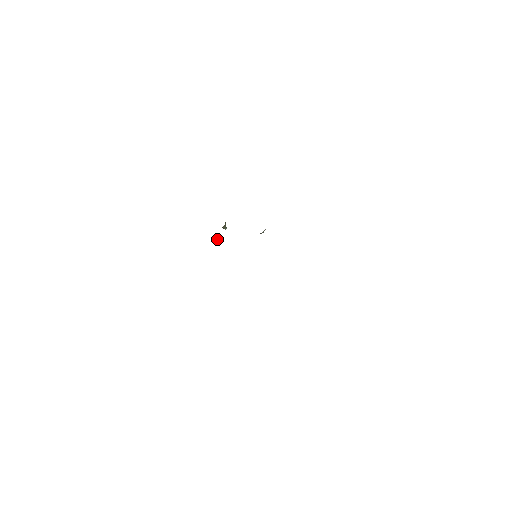
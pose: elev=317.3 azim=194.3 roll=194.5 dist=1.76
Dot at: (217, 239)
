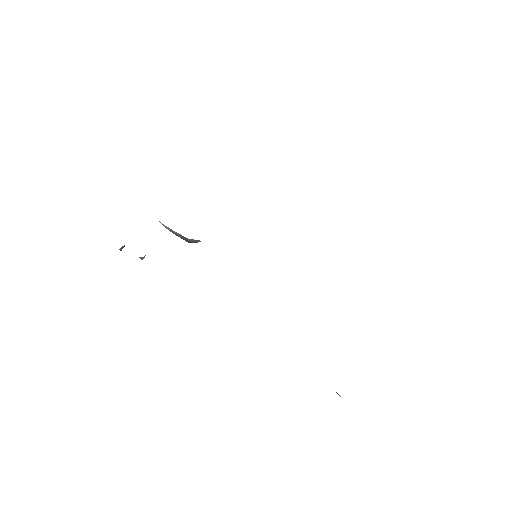
Dot at: (141, 259)
